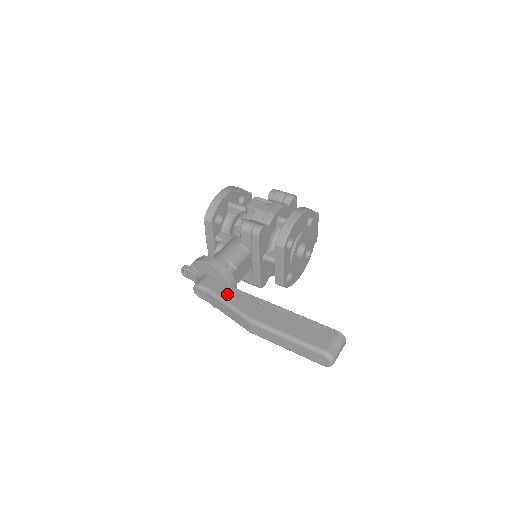
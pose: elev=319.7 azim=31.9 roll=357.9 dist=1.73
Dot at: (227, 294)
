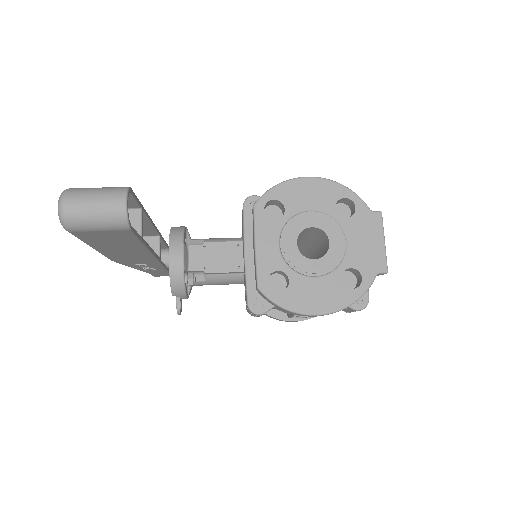
Dot at: occluded
